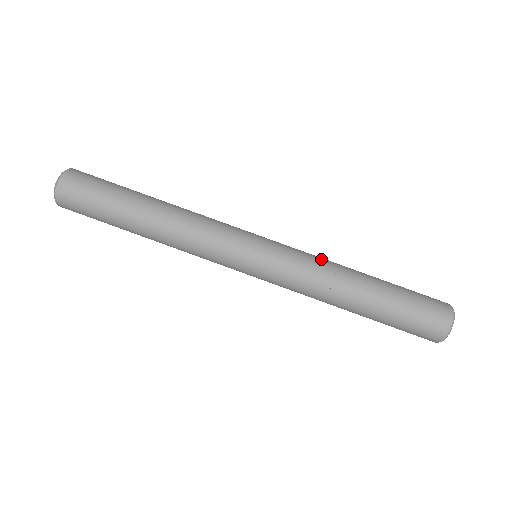
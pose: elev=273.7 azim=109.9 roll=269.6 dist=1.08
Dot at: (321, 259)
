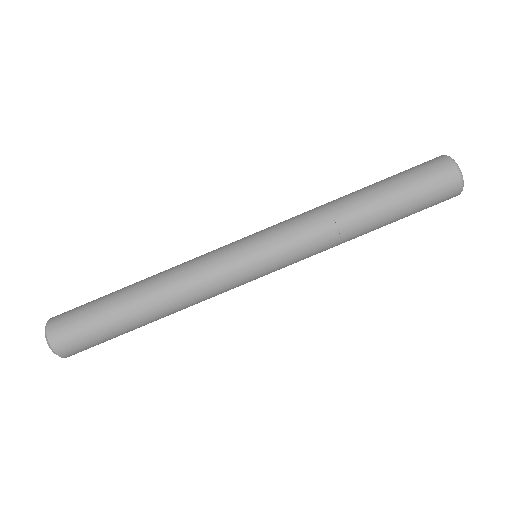
Dot at: (310, 213)
